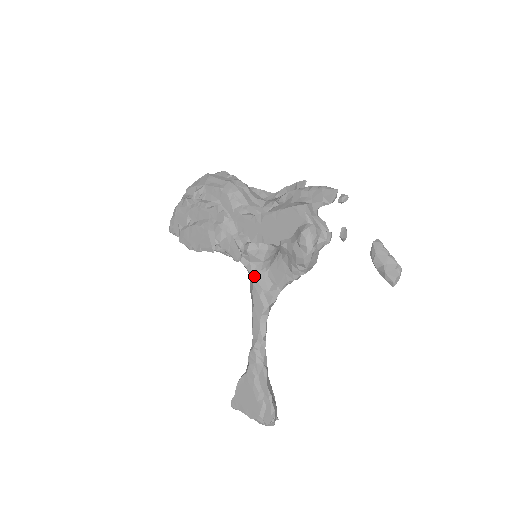
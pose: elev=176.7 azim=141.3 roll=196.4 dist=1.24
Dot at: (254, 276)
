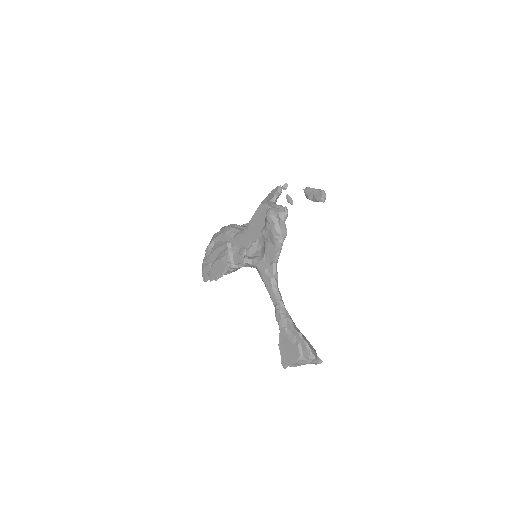
Dot at: (258, 265)
